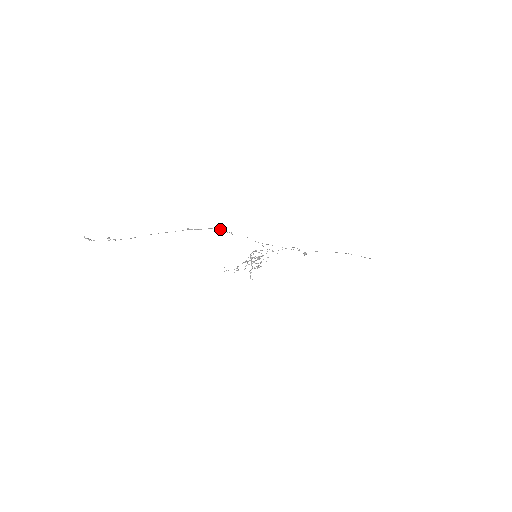
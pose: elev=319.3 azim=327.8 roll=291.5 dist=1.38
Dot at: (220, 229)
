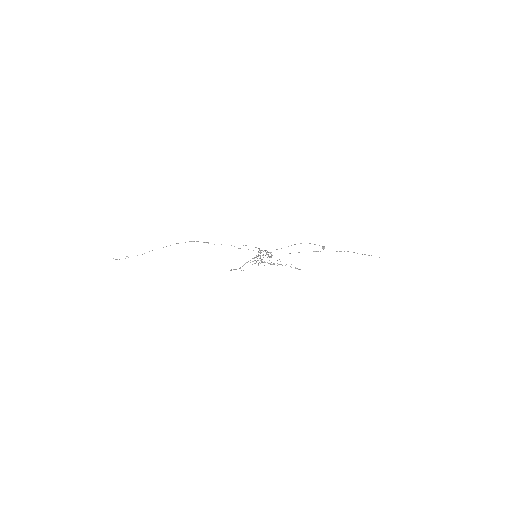
Dot at: (197, 241)
